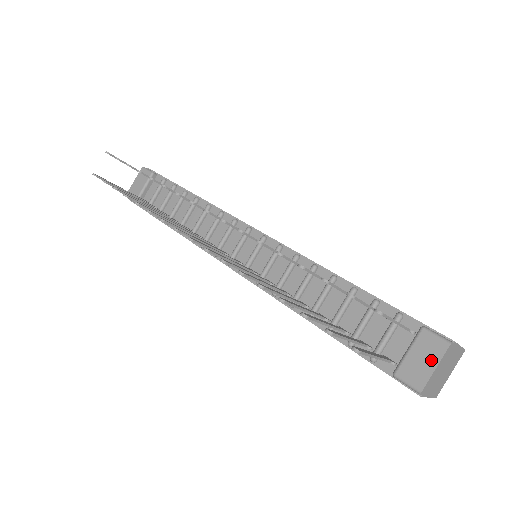
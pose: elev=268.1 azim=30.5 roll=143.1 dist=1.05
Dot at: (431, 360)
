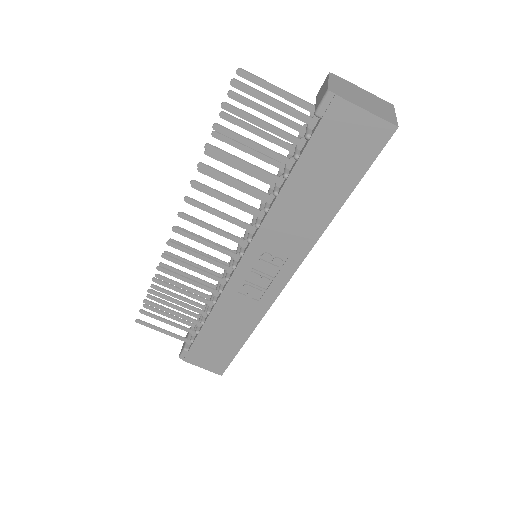
Dot at: (325, 85)
